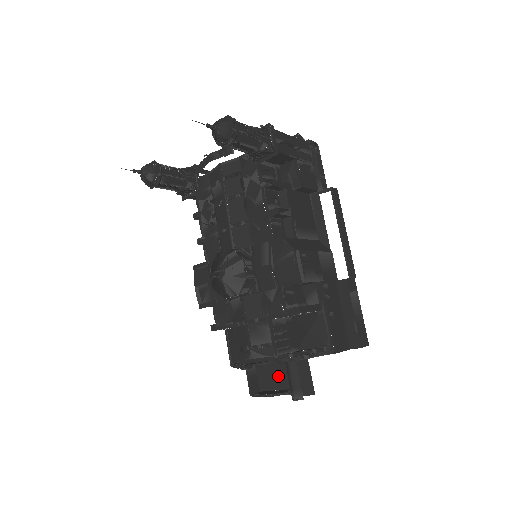
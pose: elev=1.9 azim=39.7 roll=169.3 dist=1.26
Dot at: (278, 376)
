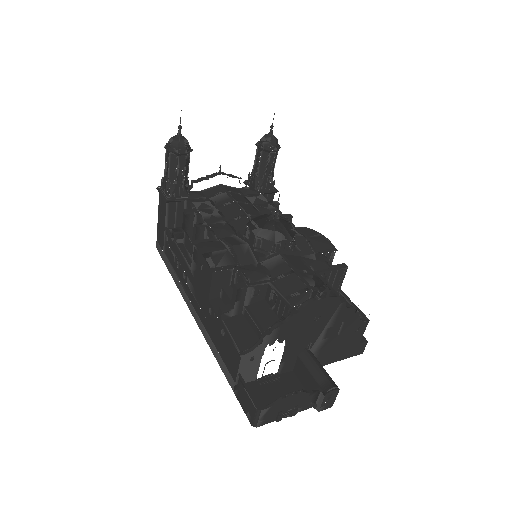
Dot at: (278, 395)
